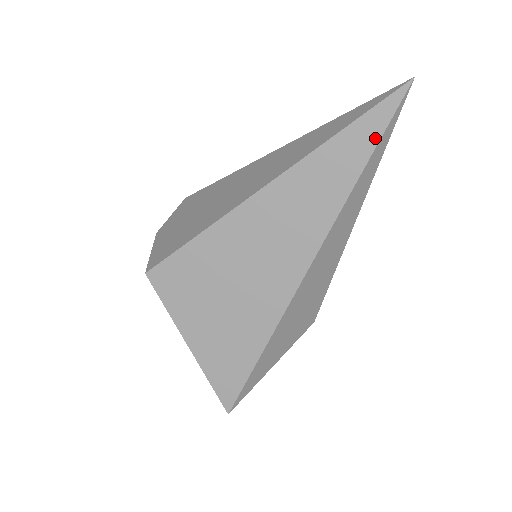
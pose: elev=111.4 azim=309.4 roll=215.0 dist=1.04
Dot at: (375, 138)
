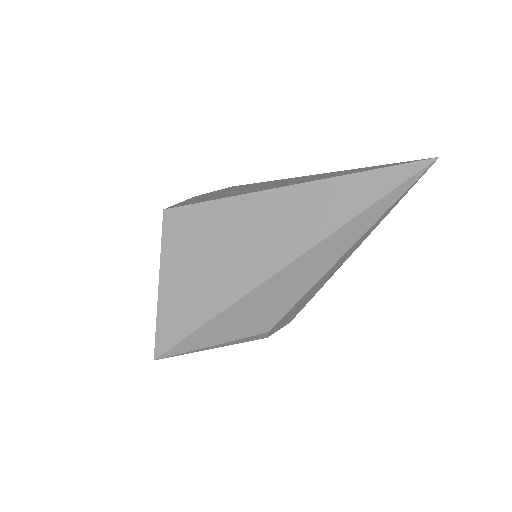
Dot at: (386, 190)
